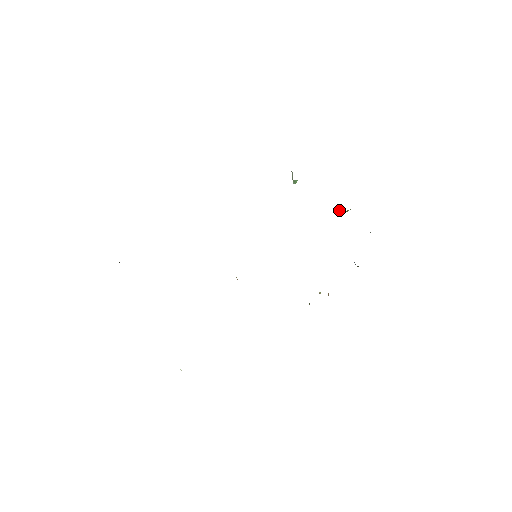
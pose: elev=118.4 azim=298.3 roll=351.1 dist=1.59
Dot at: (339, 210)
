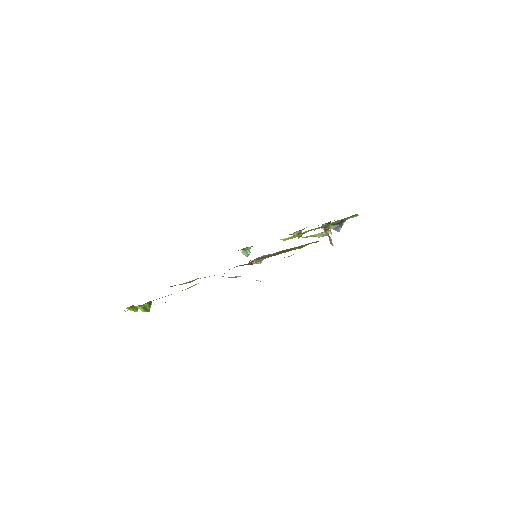
Dot at: occluded
